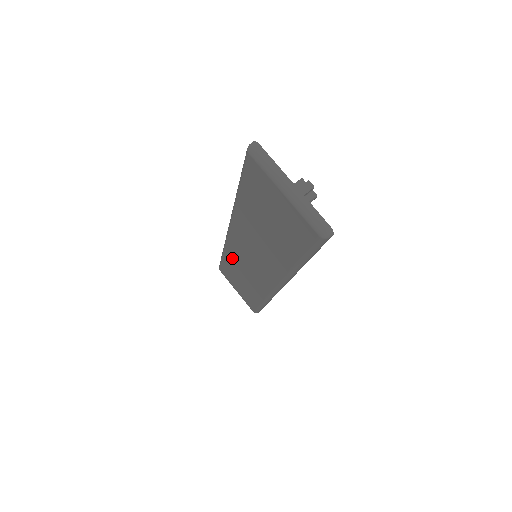
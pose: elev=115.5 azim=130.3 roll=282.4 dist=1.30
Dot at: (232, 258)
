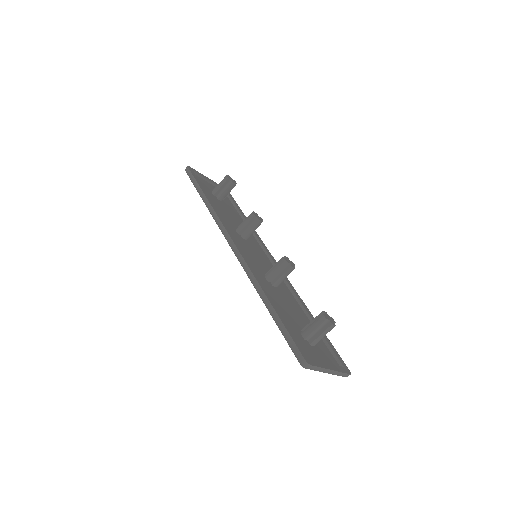
Dot at: occluded
